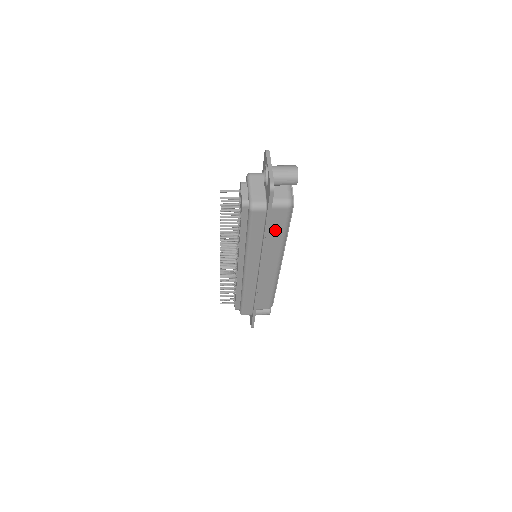
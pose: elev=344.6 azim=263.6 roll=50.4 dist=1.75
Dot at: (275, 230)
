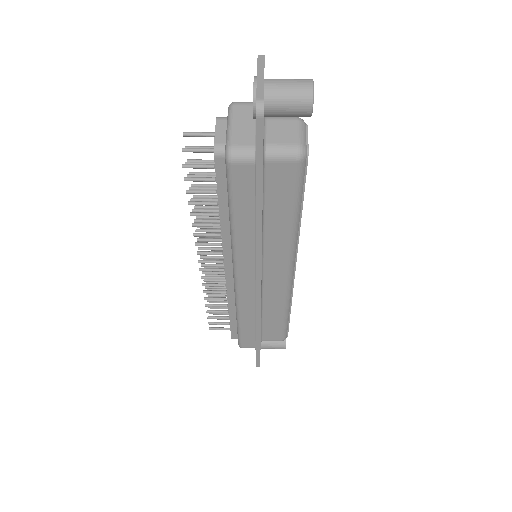
Dot at: (278, 206)
